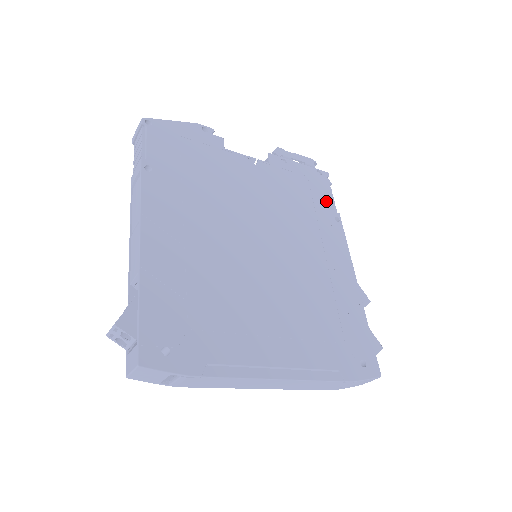
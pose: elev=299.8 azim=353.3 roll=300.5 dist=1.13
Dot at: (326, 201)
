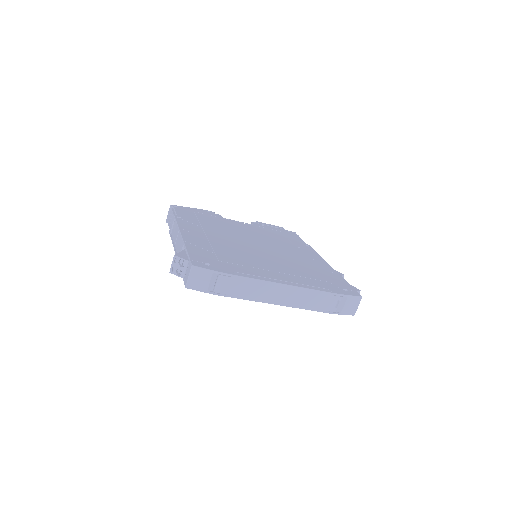
Dot at: (297, 240)
